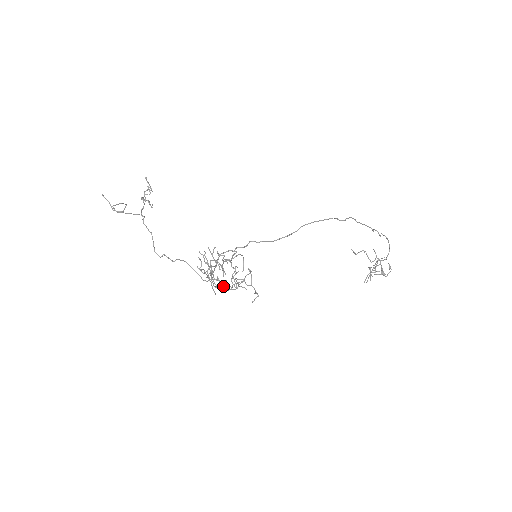
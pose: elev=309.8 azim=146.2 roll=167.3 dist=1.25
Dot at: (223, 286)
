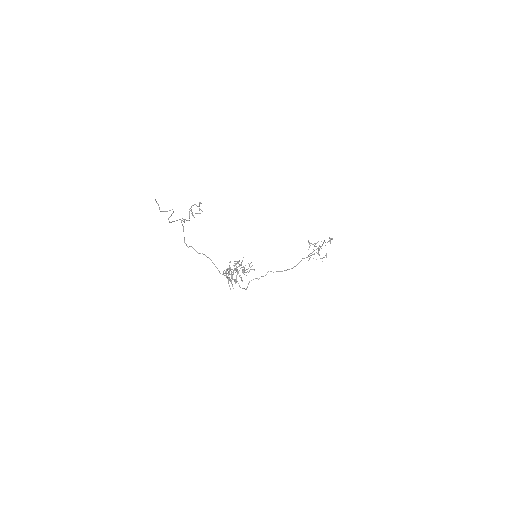
Dot at: occluded
